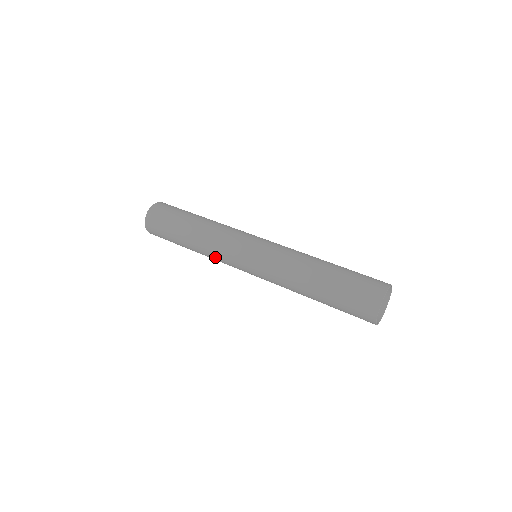
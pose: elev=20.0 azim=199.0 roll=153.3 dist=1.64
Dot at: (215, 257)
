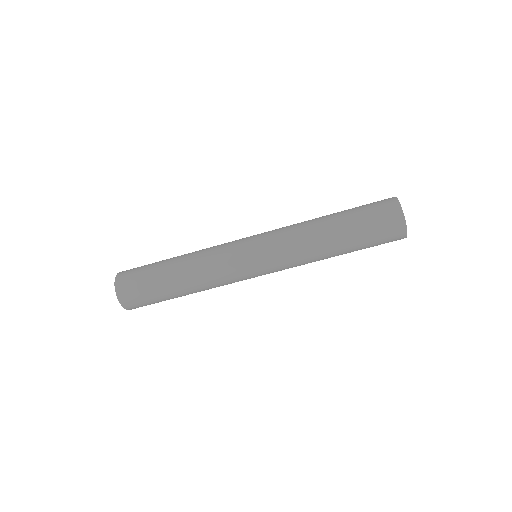
Dot at: (216, 279)
